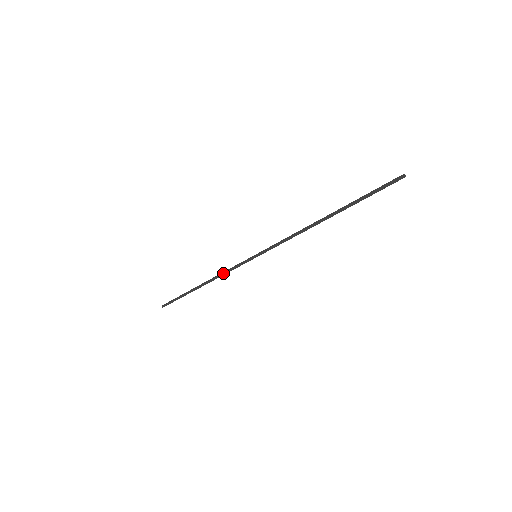
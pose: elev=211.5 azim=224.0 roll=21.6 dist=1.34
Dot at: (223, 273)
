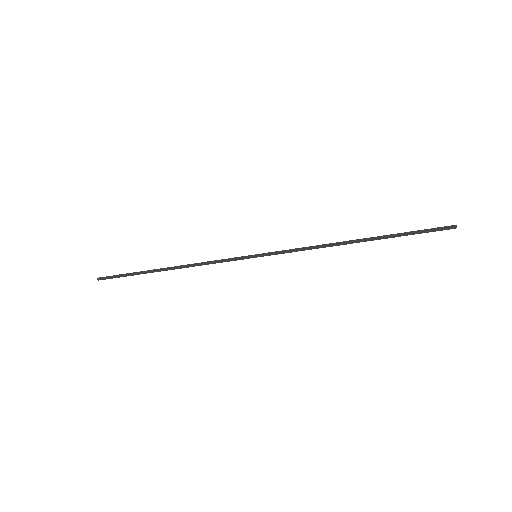
Dot at: (205, 264)
